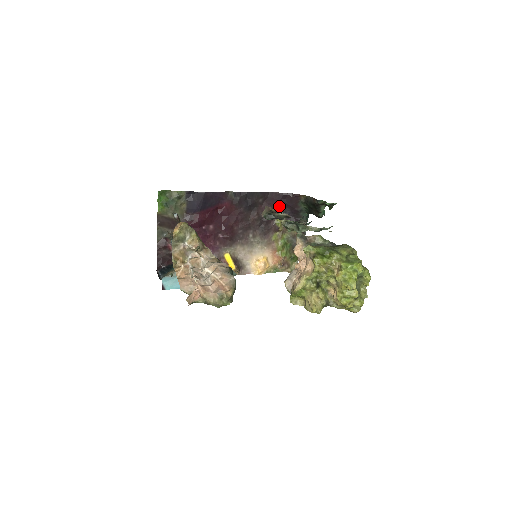
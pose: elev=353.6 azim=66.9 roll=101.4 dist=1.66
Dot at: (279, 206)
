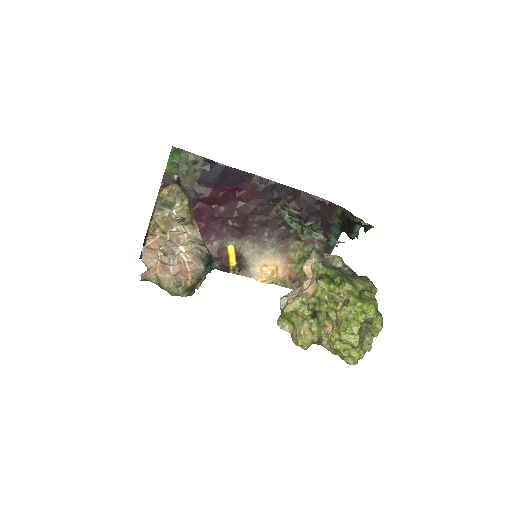
Dot at: (309, 211)
